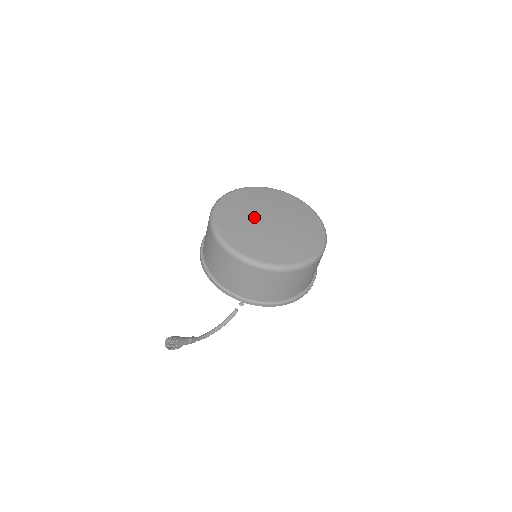
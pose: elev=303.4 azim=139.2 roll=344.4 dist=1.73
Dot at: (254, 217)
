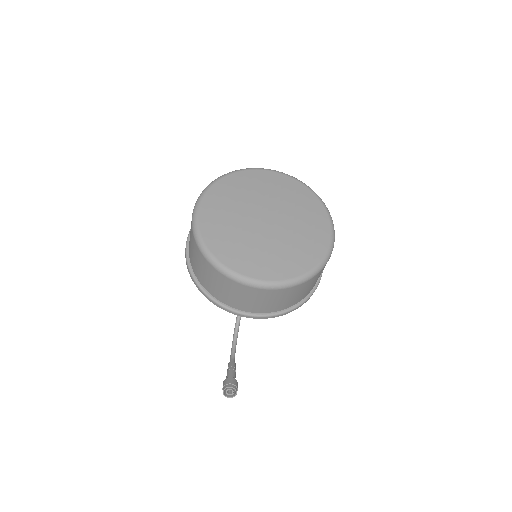
Dot at: (250, 228)
